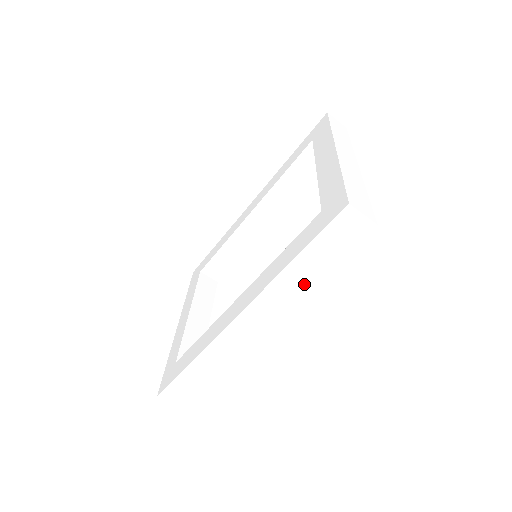
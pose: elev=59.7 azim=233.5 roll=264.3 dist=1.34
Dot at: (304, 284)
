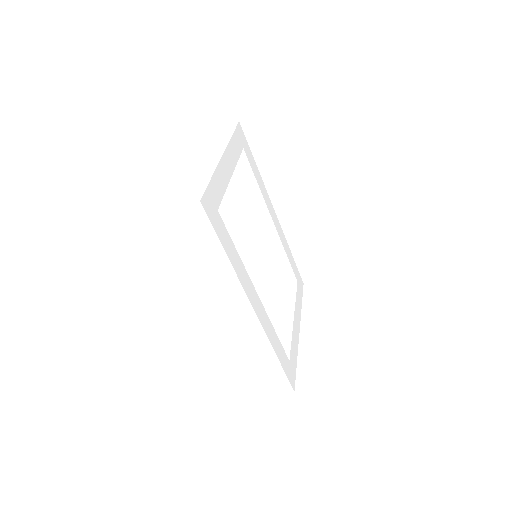
Dot at: (226, 265)
